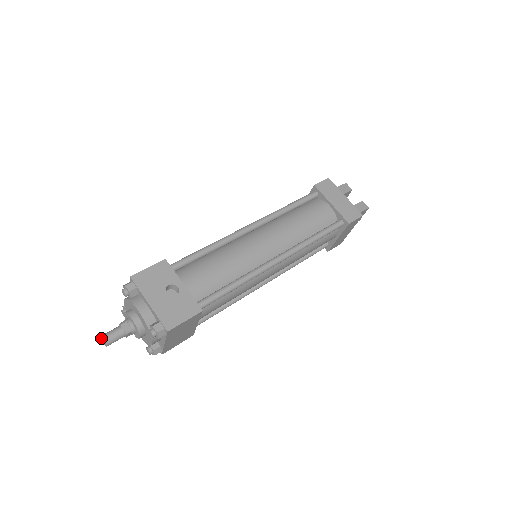
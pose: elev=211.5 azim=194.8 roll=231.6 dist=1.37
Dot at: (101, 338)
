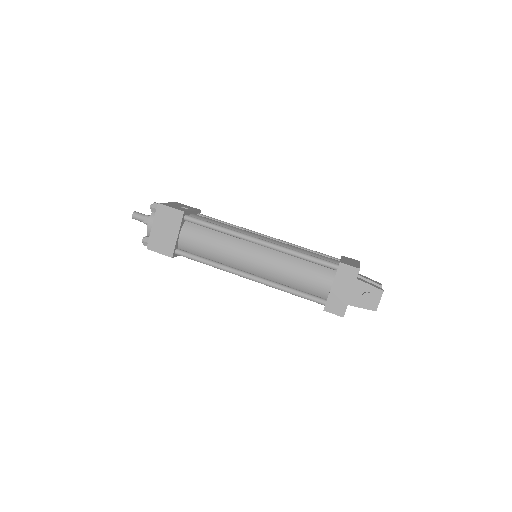
Dot at: occluded
